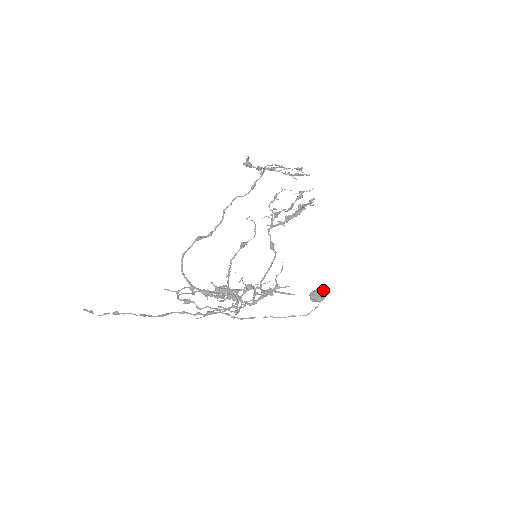
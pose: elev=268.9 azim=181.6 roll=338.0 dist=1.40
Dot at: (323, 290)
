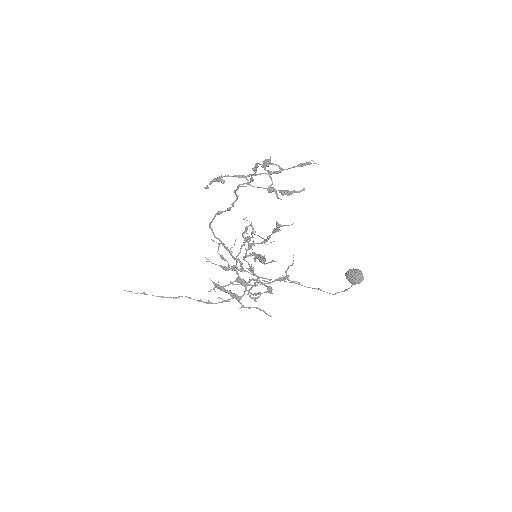
Dot at: (356, 277)
